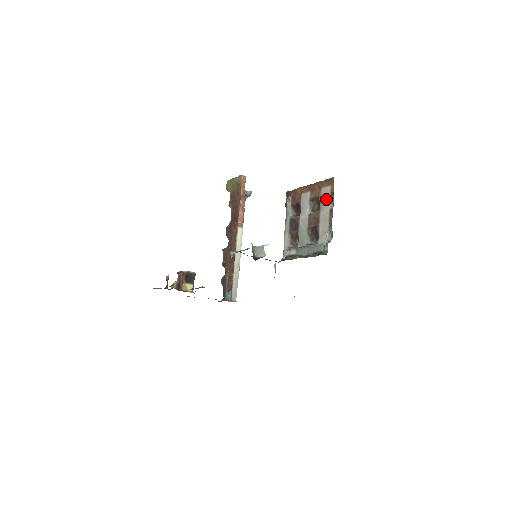
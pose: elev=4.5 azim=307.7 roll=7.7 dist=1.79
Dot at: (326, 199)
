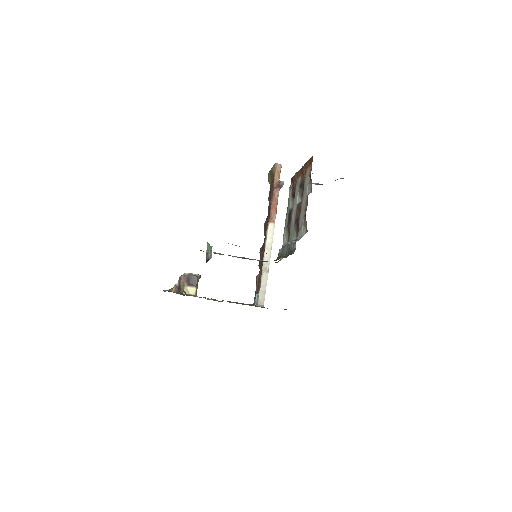
Dot at: (307, 184)
